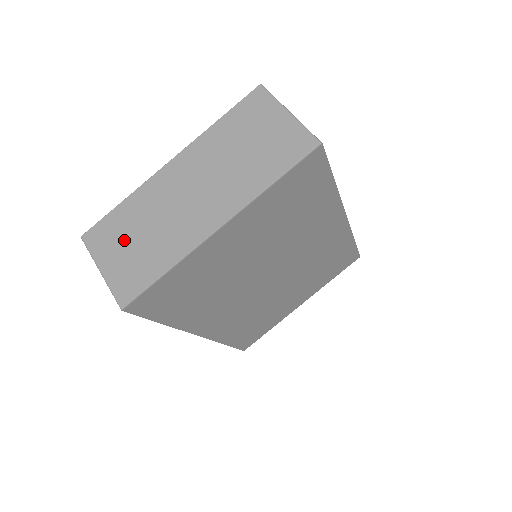
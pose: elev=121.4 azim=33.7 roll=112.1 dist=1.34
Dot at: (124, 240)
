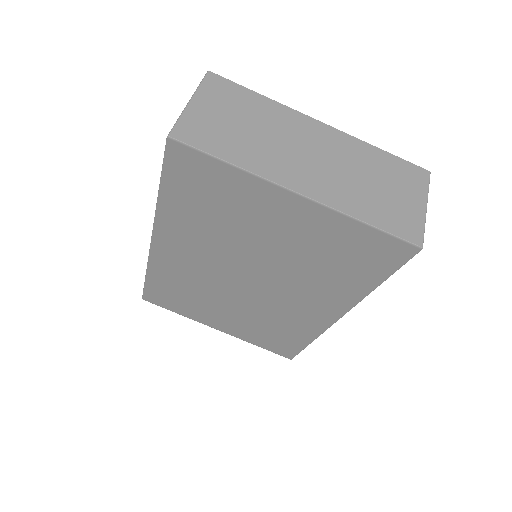
Dot at: (232, 111)
